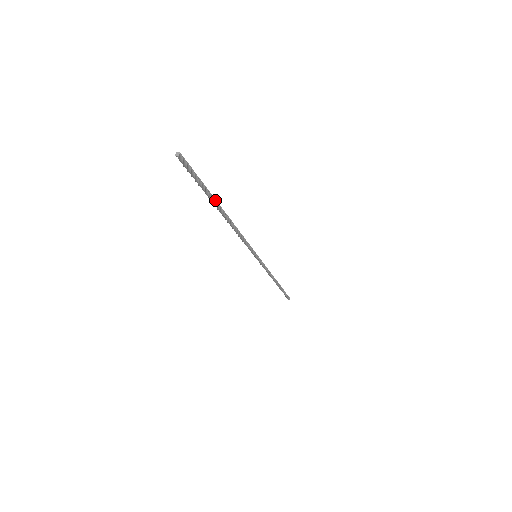
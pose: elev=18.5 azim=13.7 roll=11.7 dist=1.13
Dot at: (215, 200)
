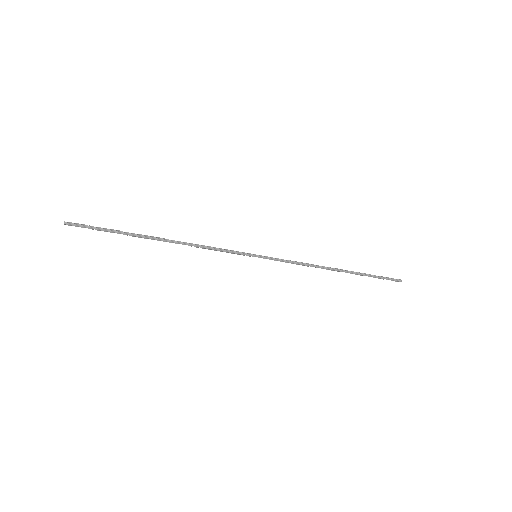
Dot at: (135, 234)
